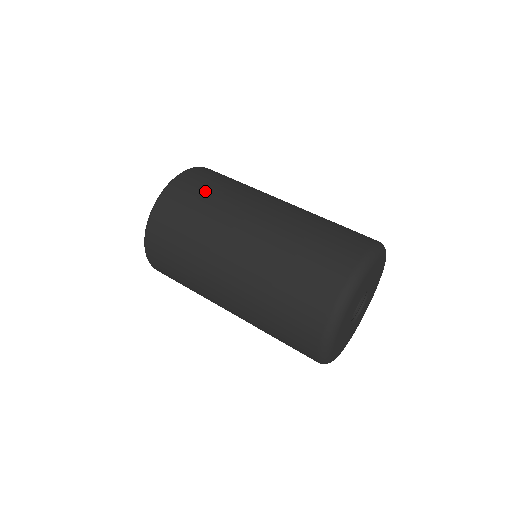
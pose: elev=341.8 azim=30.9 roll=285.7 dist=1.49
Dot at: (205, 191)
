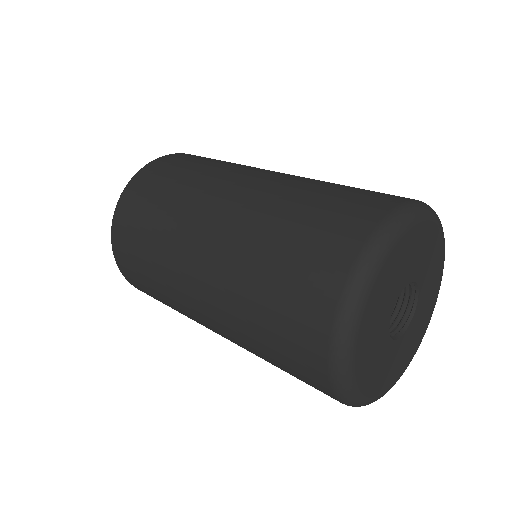
Dot at: (174, 174)
